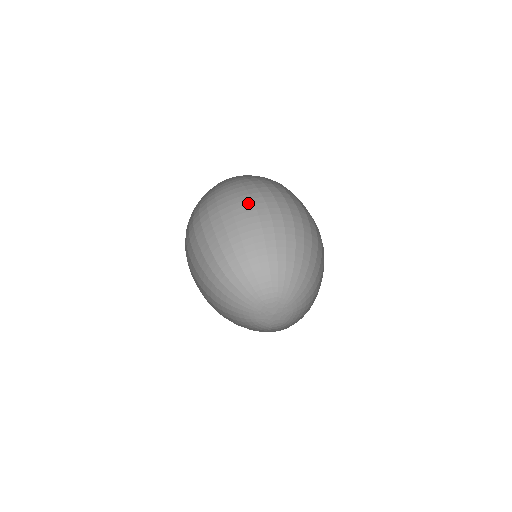
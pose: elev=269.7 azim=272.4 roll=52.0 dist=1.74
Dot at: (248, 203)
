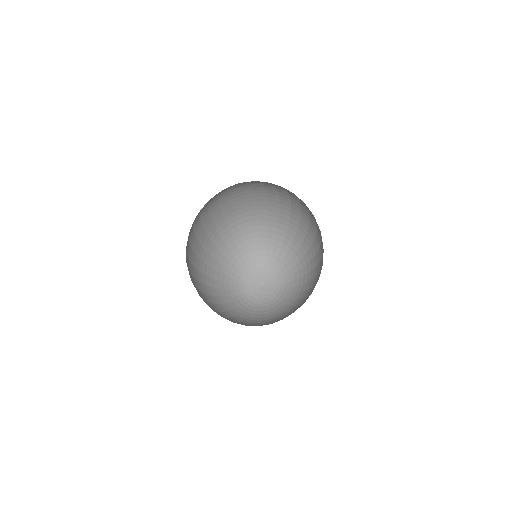
Dot at: (295, 198)
